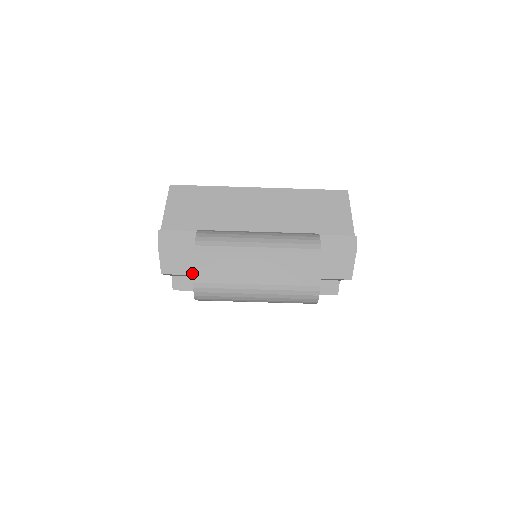
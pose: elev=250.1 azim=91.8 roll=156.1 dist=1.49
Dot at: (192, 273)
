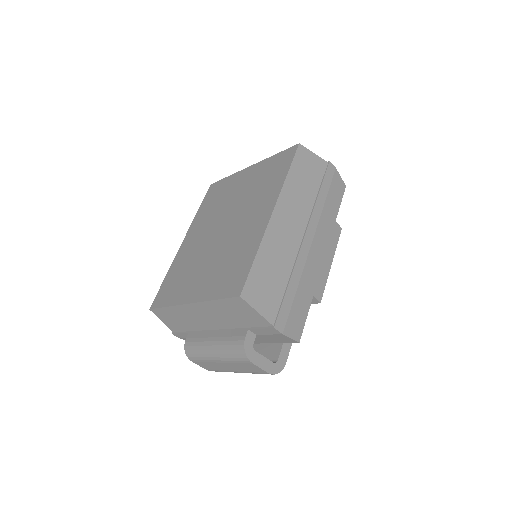
Dot at: occluded
